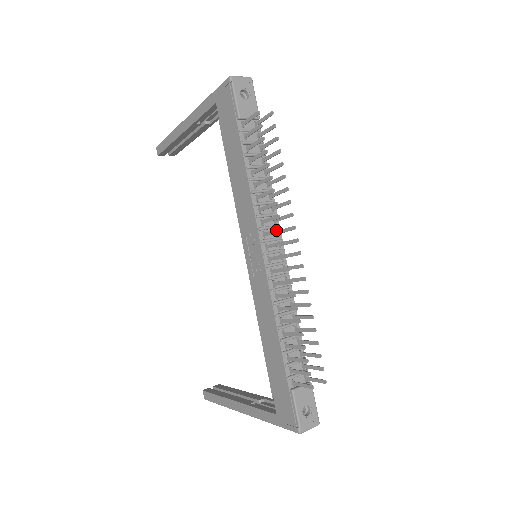
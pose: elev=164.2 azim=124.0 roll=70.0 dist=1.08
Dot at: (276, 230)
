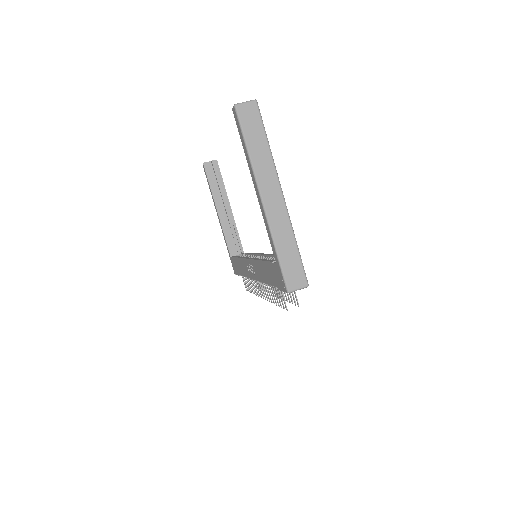
Dot at: (264, 295)
